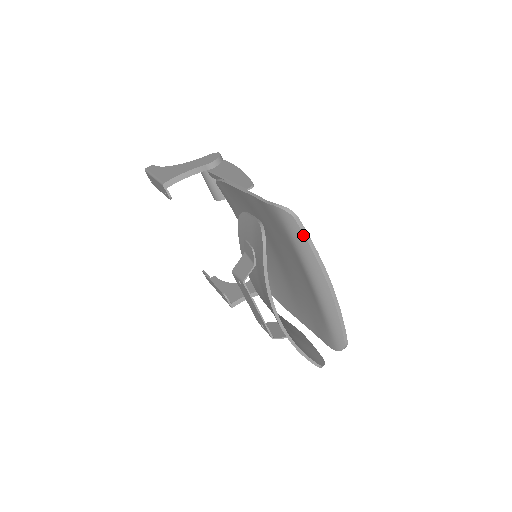
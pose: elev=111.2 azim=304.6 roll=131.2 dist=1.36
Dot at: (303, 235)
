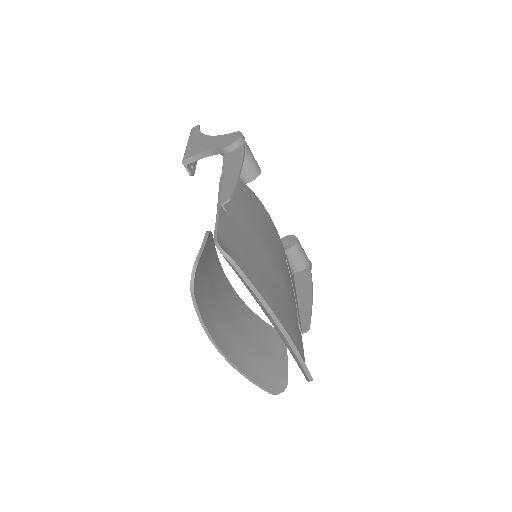
Dot at: (244, 280)
